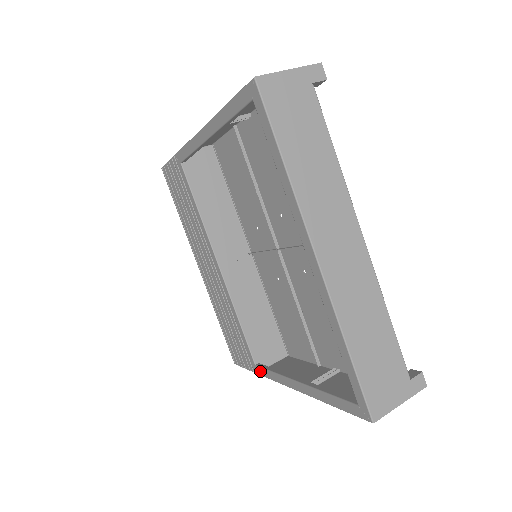
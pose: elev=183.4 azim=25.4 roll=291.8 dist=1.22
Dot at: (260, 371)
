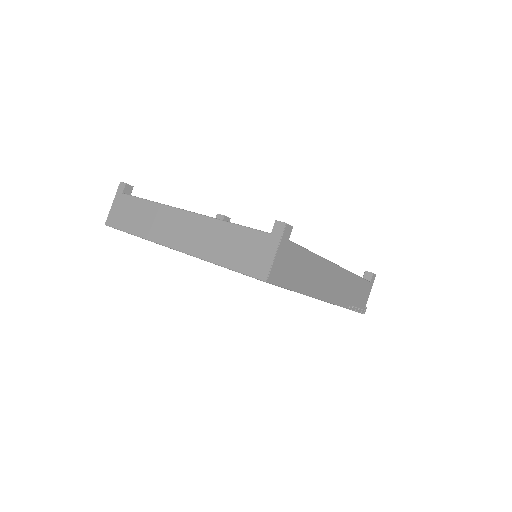
Dot at: occluded
